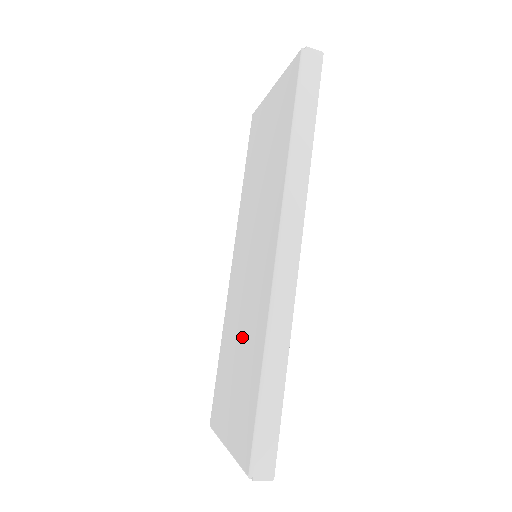
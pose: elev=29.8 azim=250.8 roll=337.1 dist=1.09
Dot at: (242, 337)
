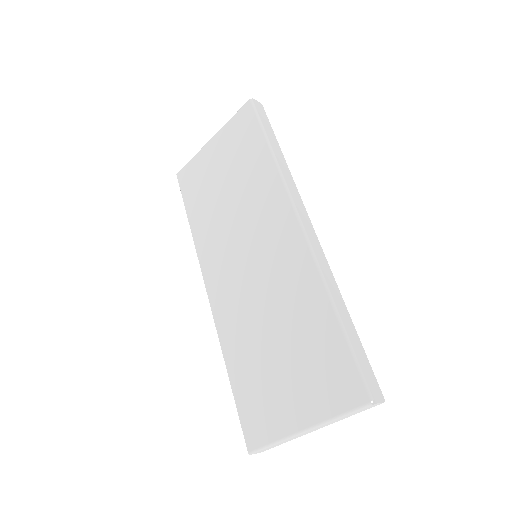
Dot at: (276, 322)
